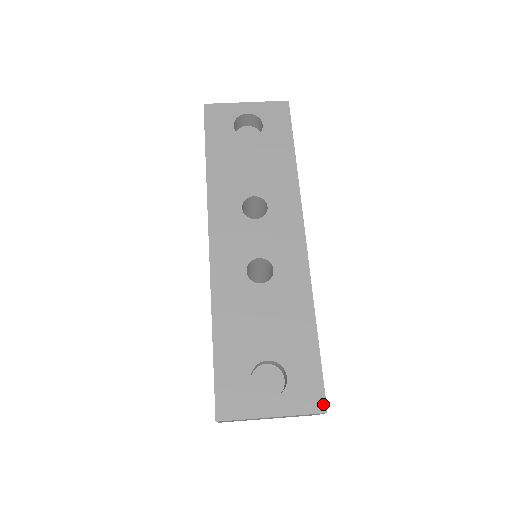
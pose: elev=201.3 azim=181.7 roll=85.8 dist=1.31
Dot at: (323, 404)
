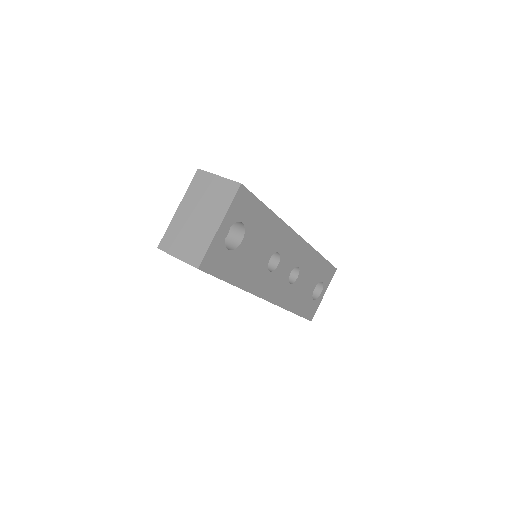
Dot at: (335, 269)
